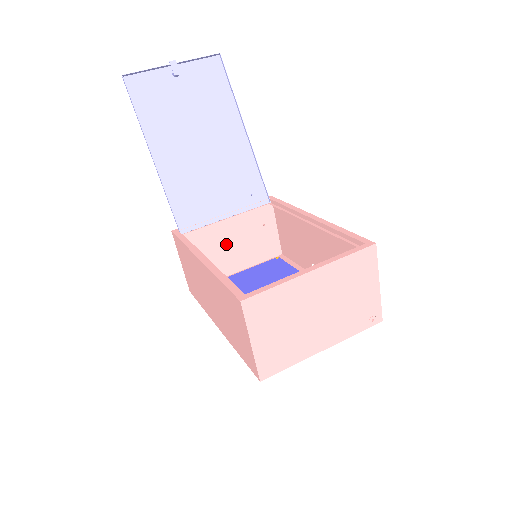
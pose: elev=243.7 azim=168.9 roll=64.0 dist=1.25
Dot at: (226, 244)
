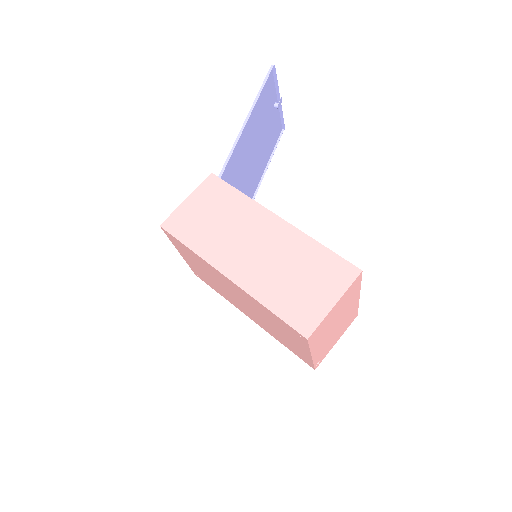
Dot at: occluded
